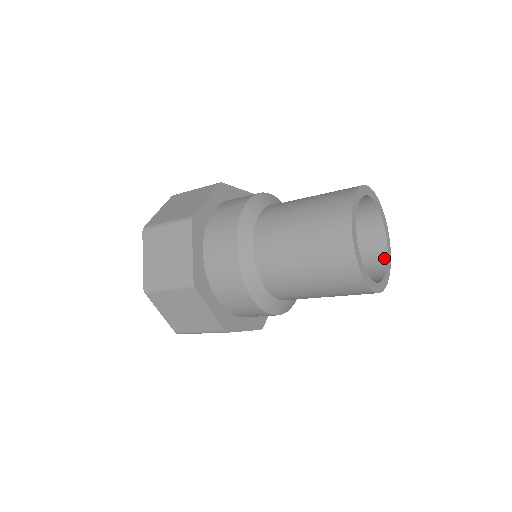
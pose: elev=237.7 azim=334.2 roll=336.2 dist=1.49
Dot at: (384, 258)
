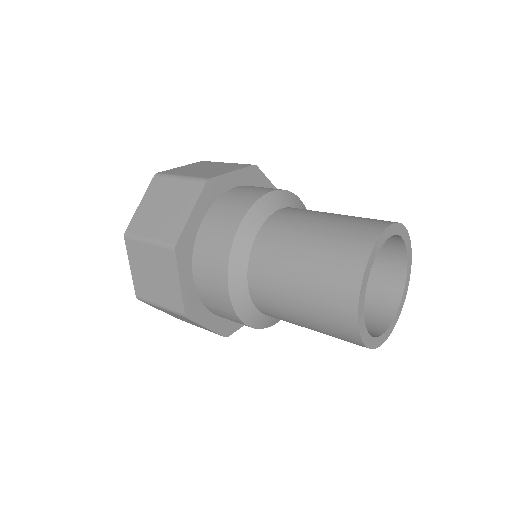
Dot at: (401, 284)
